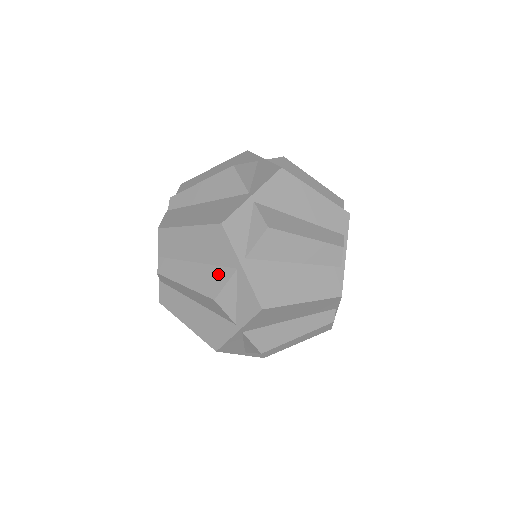
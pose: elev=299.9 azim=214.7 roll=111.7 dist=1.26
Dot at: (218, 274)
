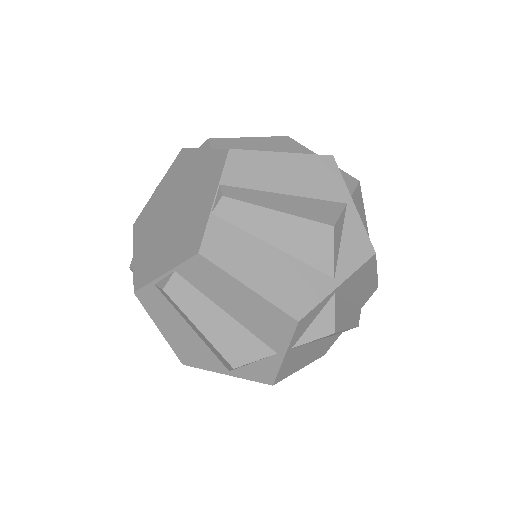
Dot at: (251, 345)
